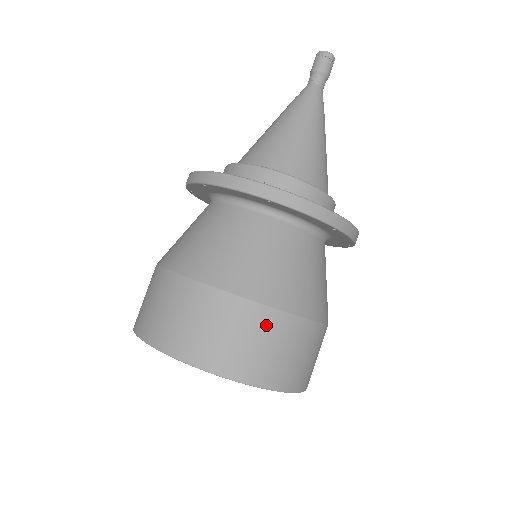
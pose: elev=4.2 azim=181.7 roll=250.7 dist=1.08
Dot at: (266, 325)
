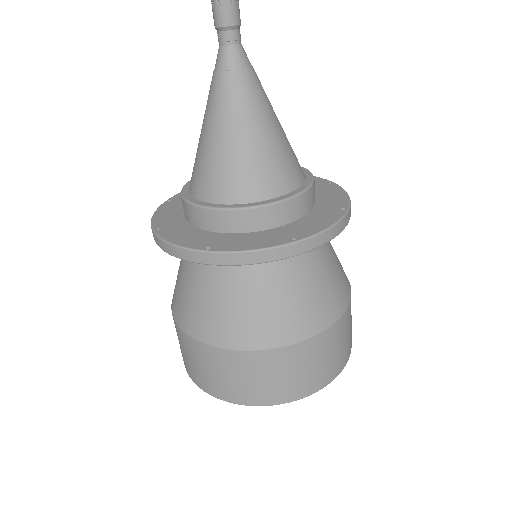
Dot at: (332, 338)
